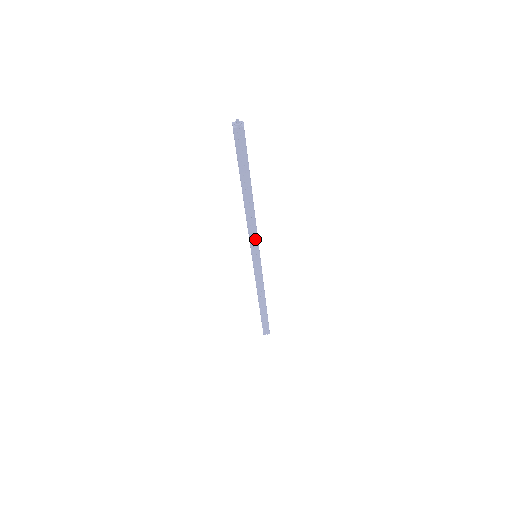
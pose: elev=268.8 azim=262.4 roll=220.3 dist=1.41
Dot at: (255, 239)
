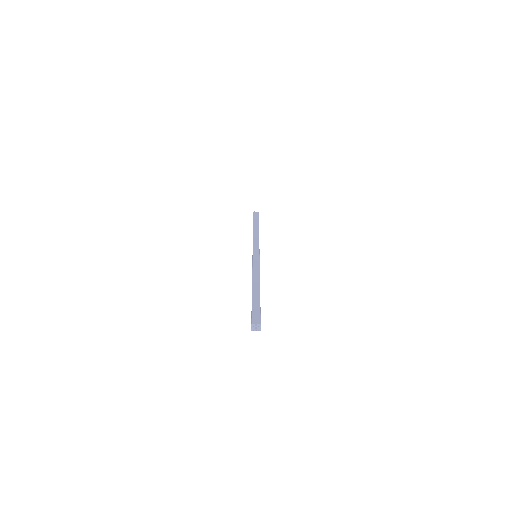
Dot at: occluded
